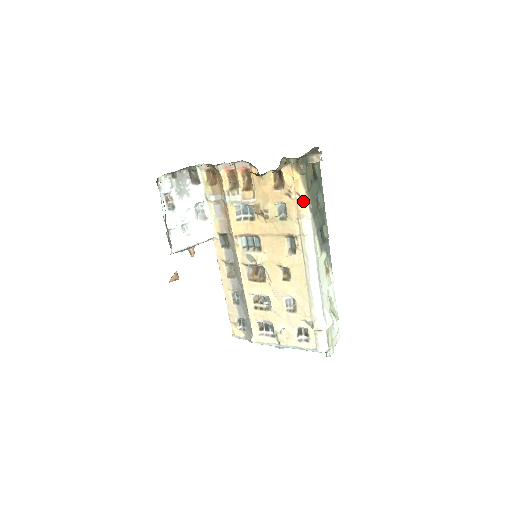
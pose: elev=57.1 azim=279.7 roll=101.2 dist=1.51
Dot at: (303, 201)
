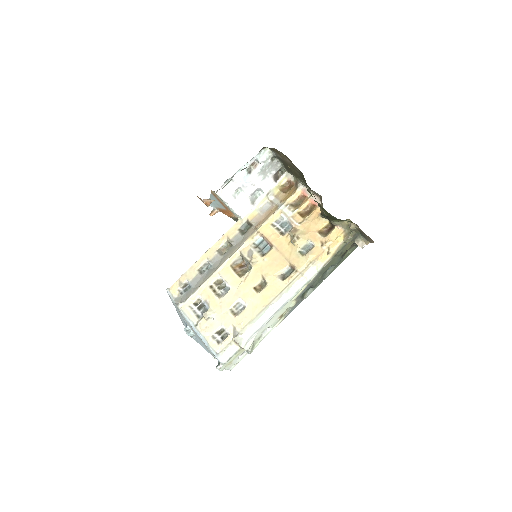
Dot at: (326, 256)
